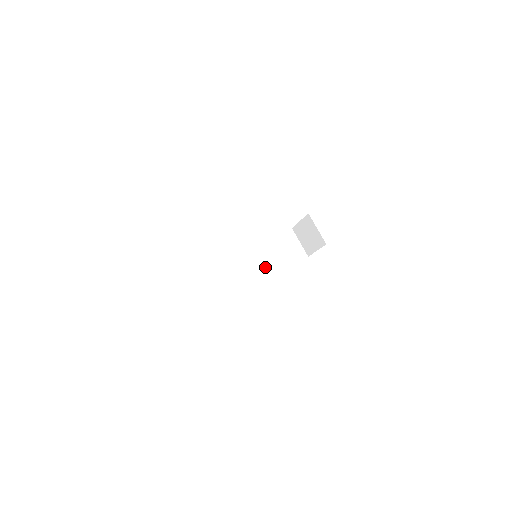
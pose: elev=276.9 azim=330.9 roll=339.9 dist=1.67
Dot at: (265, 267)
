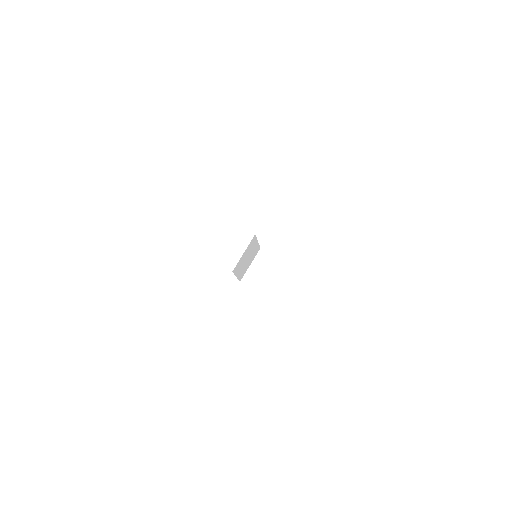
Dot at: (268, 283)
